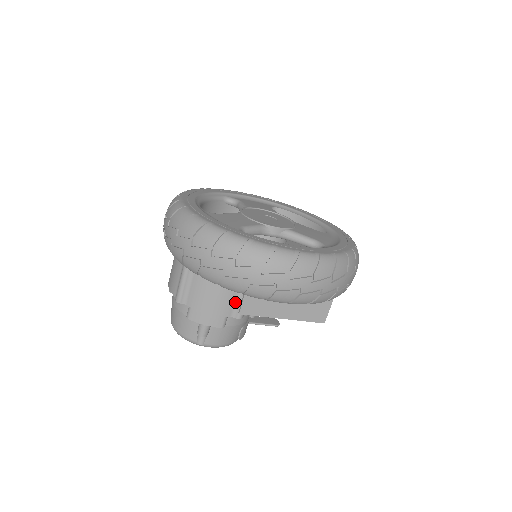
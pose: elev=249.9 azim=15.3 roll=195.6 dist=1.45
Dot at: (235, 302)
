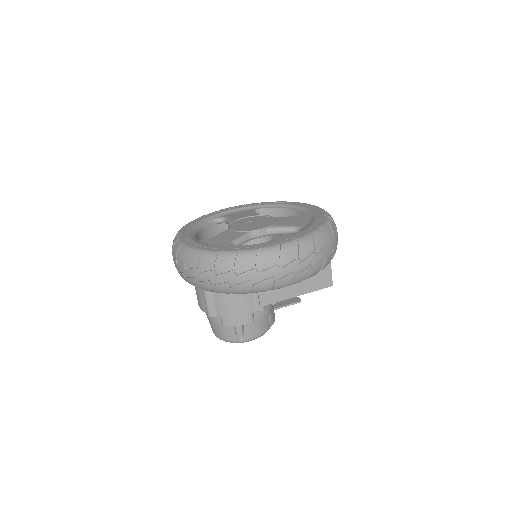
Dot at: (253, 299)
